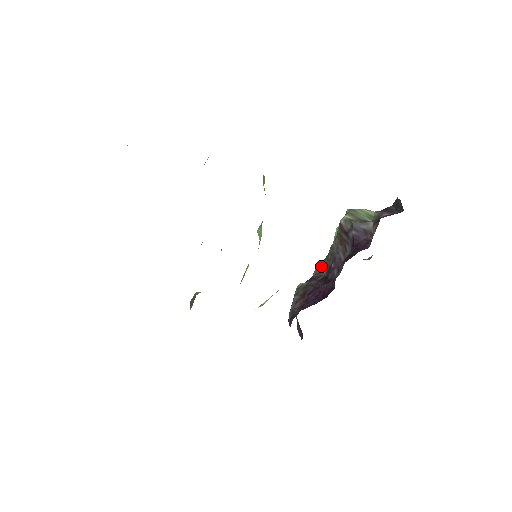
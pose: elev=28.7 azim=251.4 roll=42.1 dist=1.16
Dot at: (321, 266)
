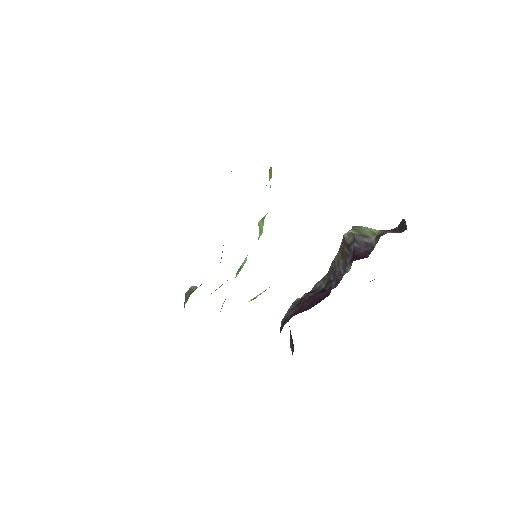
Dot at: (321, 281)
